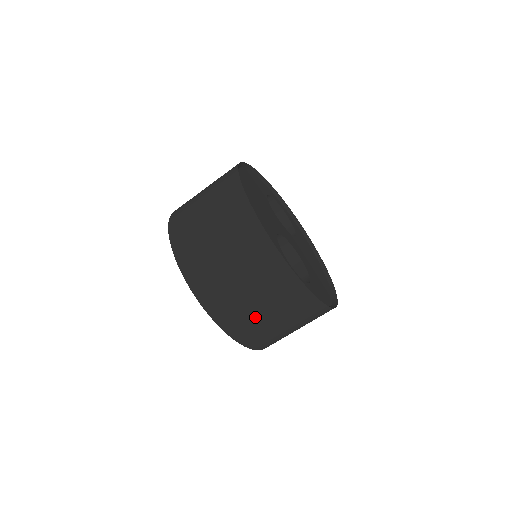
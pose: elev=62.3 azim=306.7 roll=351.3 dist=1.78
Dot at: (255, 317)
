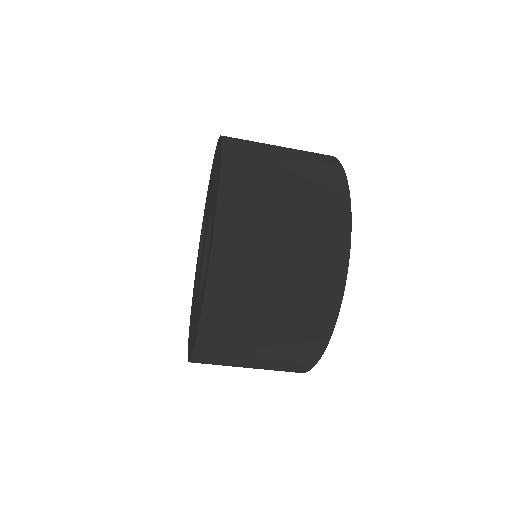
Dot at: (261, 272)
